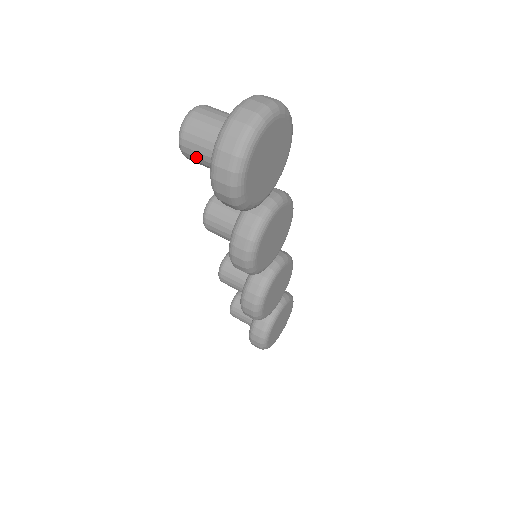
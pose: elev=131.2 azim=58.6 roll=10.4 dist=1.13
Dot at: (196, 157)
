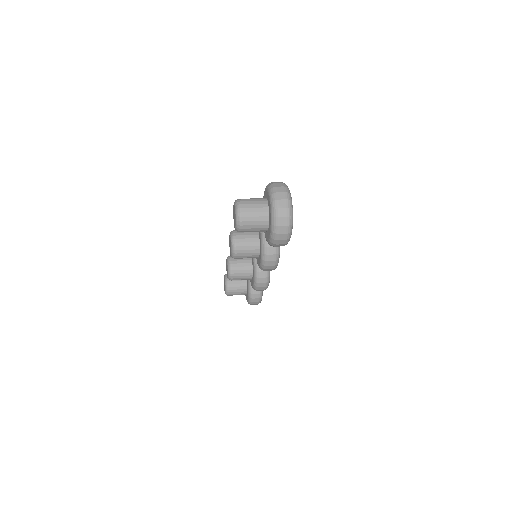
Dot at: (250, 231)
